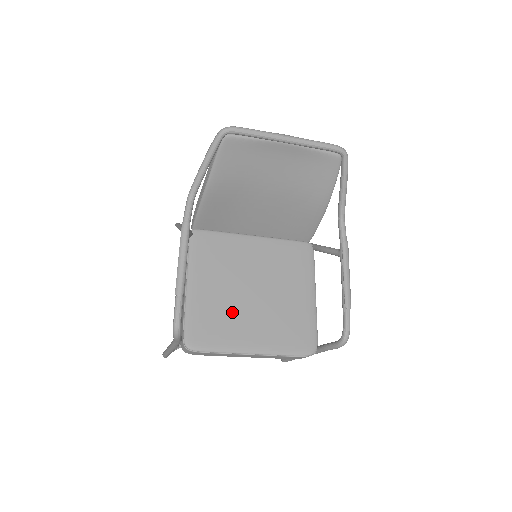
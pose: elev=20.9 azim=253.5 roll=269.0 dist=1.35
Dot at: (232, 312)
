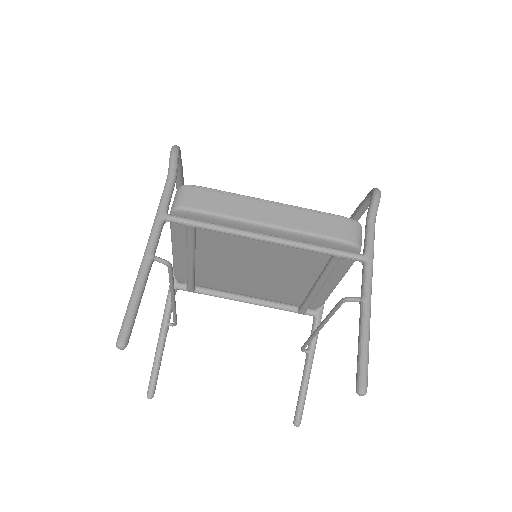
Dot at: occluded
